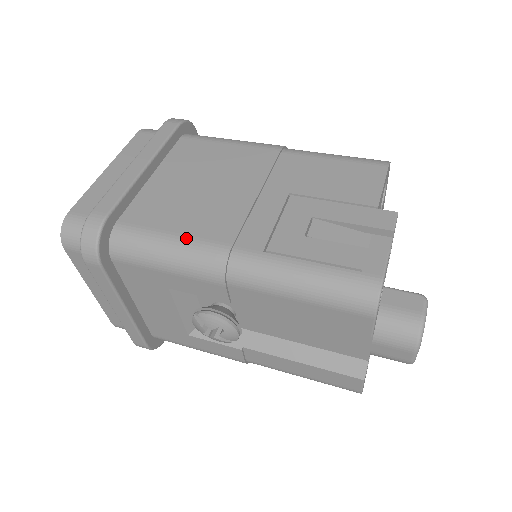
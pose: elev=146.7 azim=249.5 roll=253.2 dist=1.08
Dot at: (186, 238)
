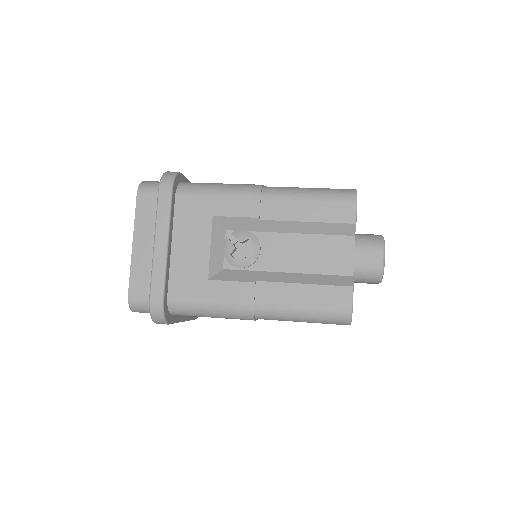
Dot at: occluded
